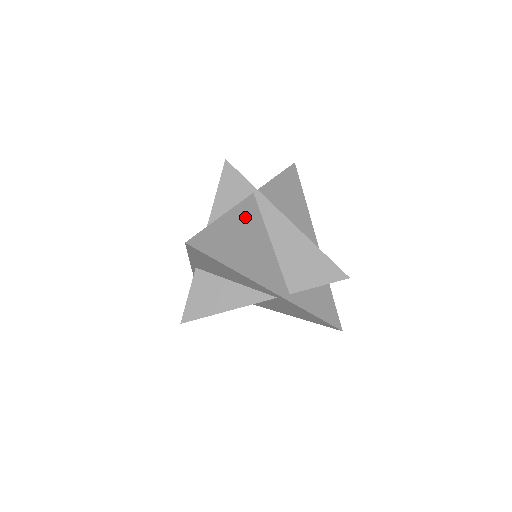
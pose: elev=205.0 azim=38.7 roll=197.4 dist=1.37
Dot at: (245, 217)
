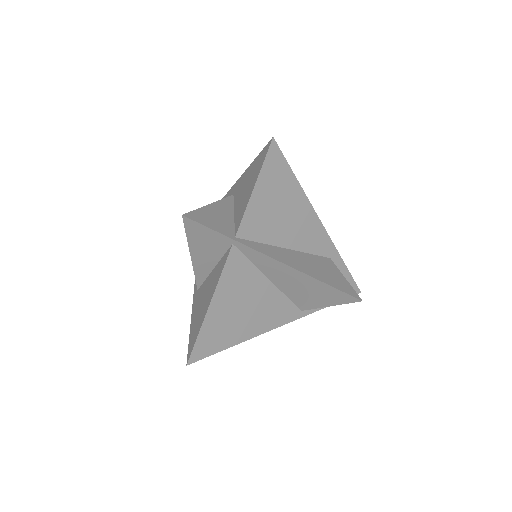
Dot at: (233, 282)
